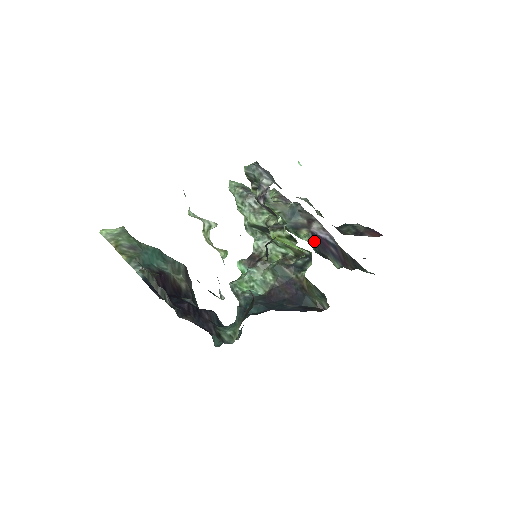
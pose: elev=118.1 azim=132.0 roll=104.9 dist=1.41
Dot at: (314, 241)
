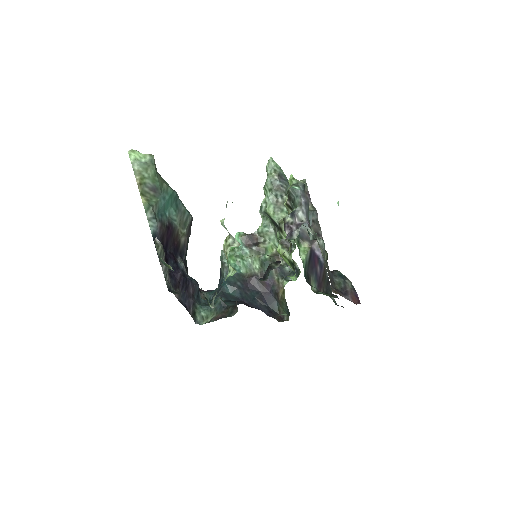
Dot at: (308, 260)
